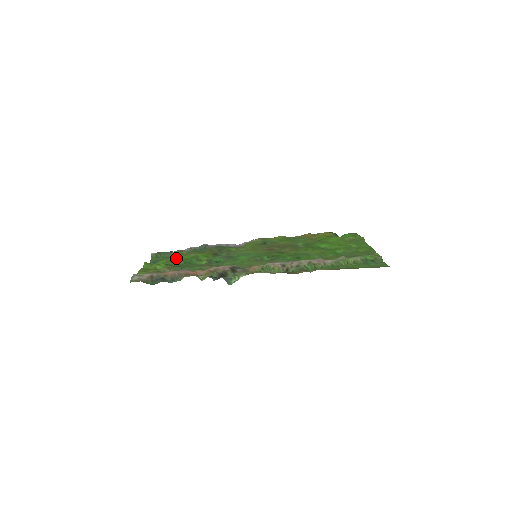
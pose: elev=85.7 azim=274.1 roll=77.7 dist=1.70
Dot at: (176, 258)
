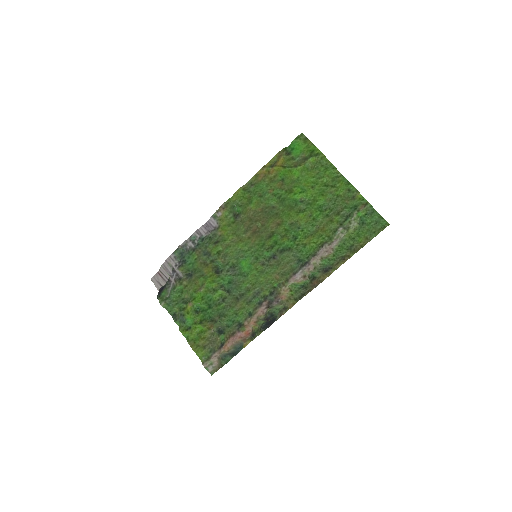
Dot at: (194, 304)
